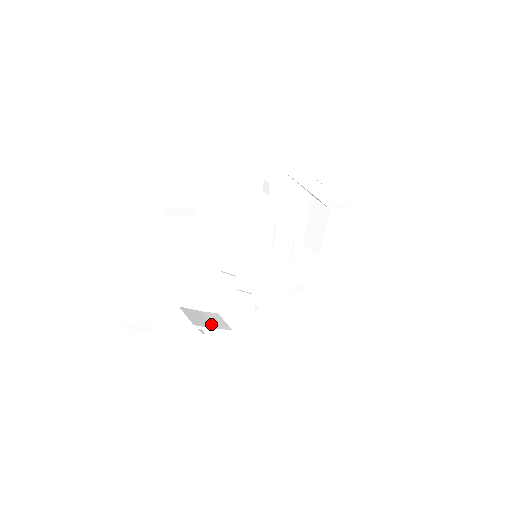
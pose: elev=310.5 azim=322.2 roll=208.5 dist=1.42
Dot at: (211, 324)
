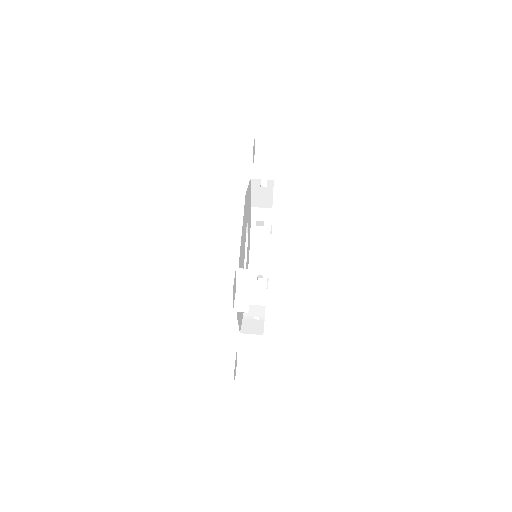
Dot at: (259, 319)
